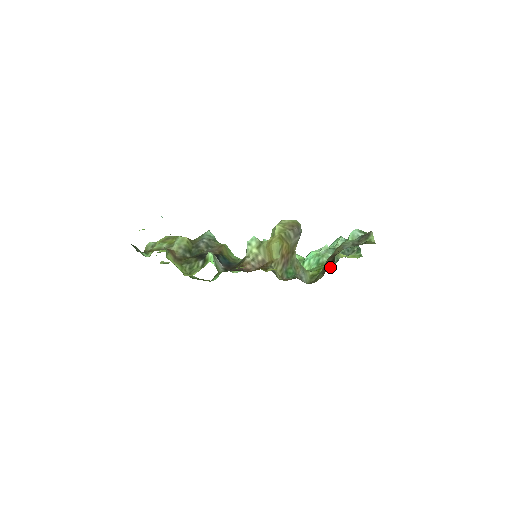
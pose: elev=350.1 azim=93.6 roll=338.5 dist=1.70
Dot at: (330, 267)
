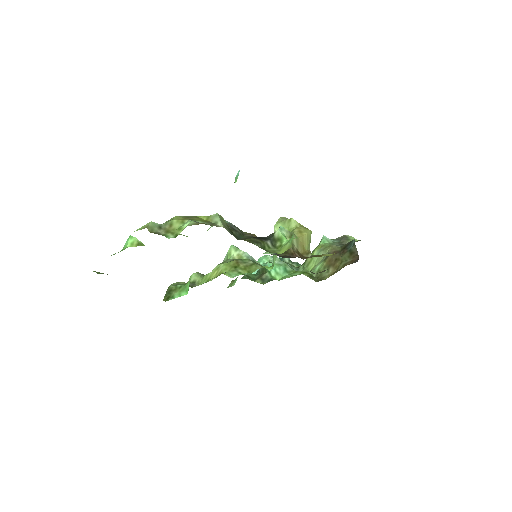
Dot at: (353, 257)
